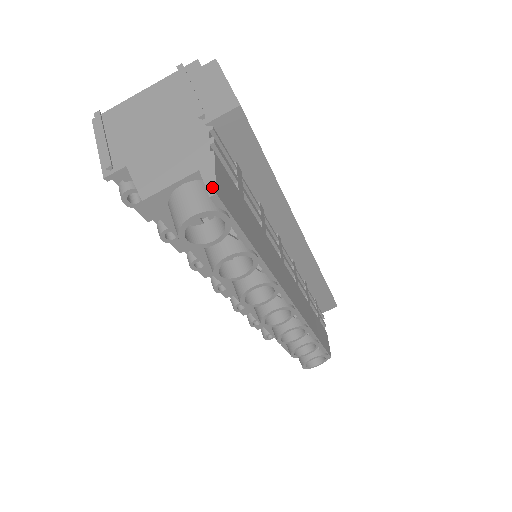
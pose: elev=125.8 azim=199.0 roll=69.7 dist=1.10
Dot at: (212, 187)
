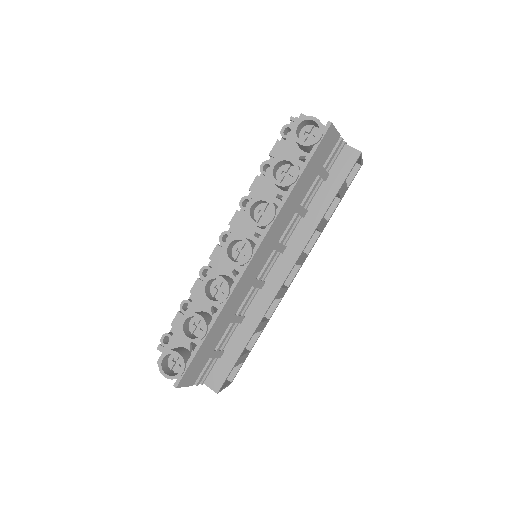
Dot at: (332, 124)
